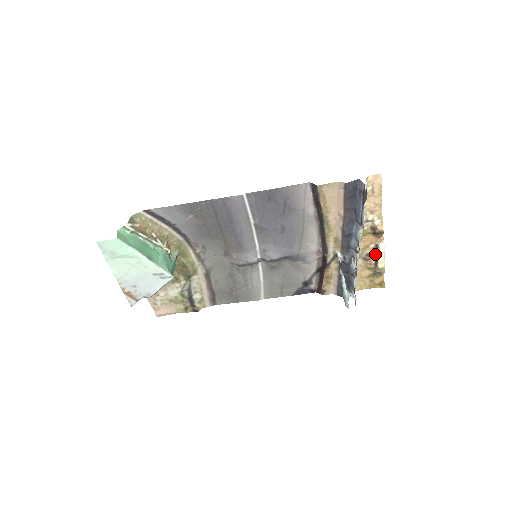
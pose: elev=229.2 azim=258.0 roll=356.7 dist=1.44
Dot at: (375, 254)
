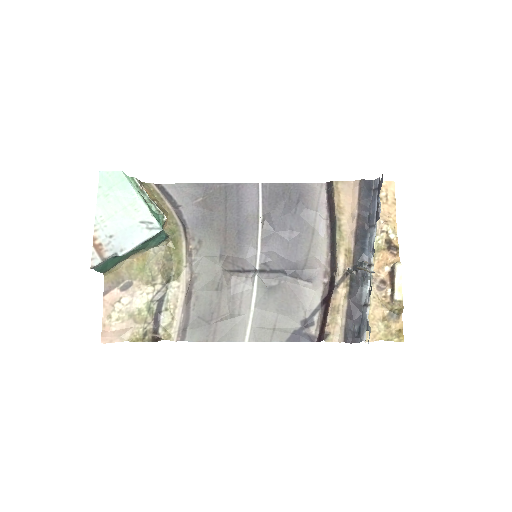
Dot at: (391, 280)
